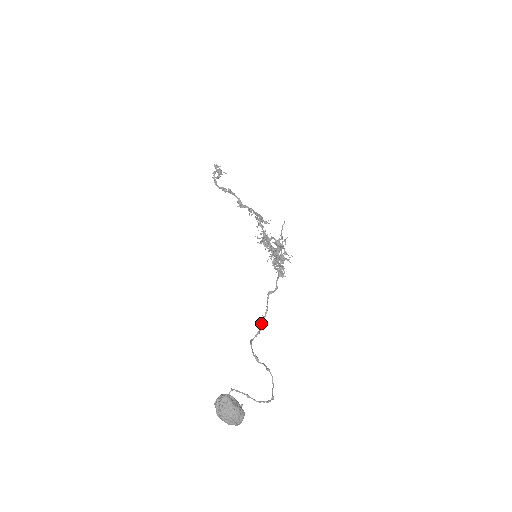
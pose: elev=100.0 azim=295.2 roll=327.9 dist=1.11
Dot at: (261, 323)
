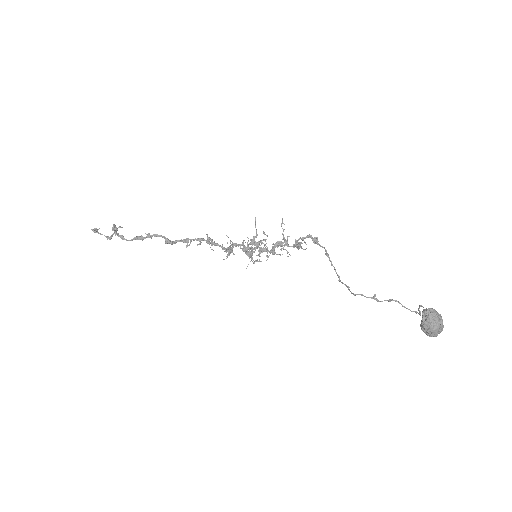
Dot at: occluded
